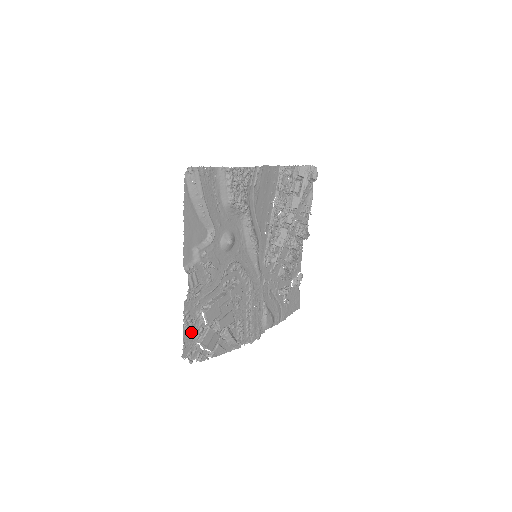
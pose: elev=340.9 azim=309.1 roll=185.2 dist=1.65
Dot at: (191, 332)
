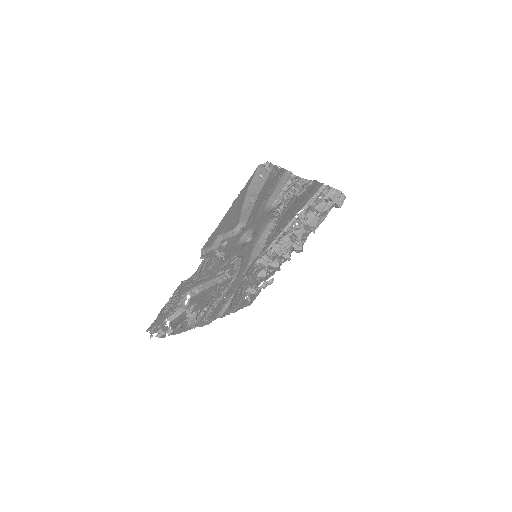
Dot at: (168, 309)
